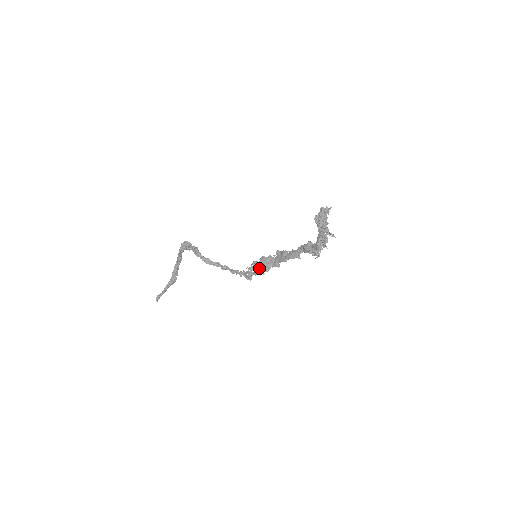
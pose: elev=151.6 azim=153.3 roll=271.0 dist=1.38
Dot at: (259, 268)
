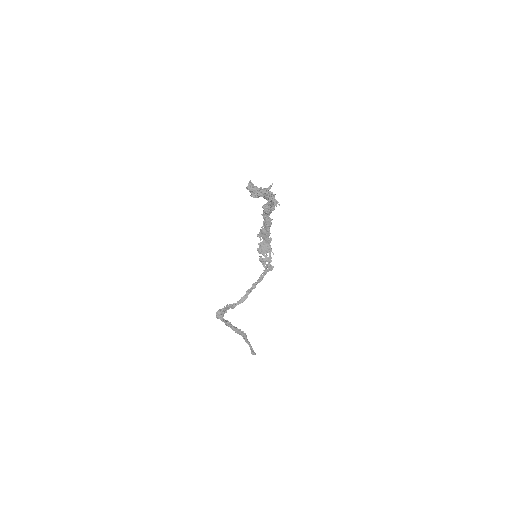
Dot at: (266, 257)
